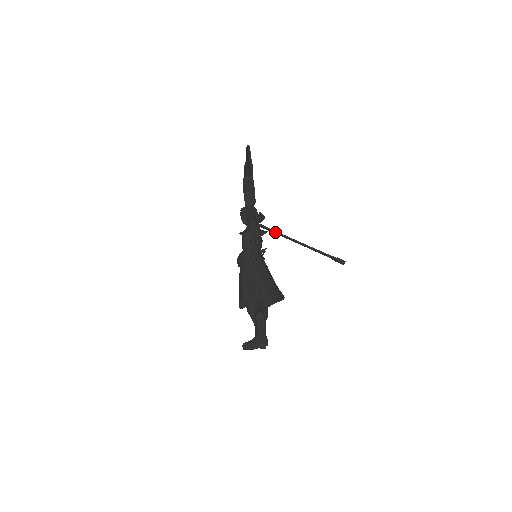
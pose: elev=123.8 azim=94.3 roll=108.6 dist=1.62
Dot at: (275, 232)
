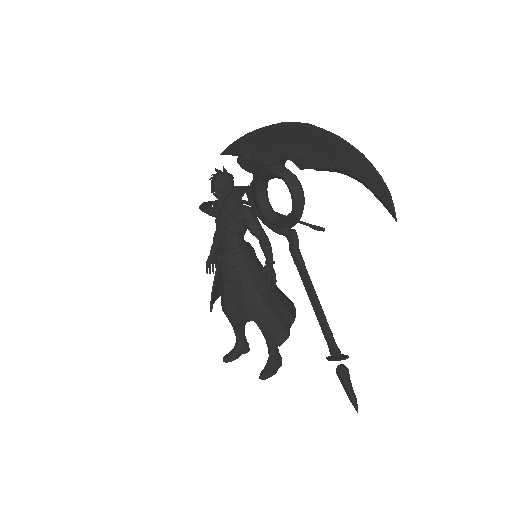
Dot at: occluded
